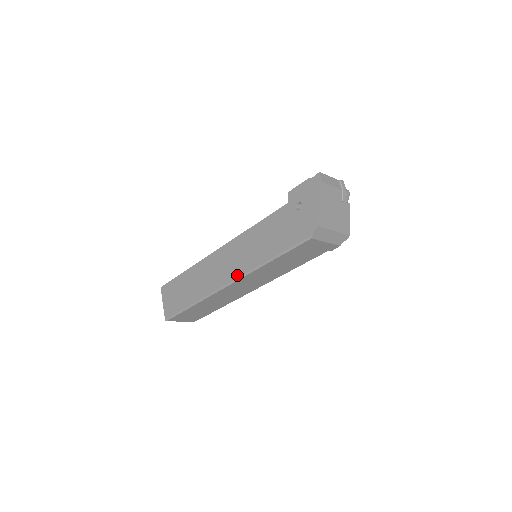
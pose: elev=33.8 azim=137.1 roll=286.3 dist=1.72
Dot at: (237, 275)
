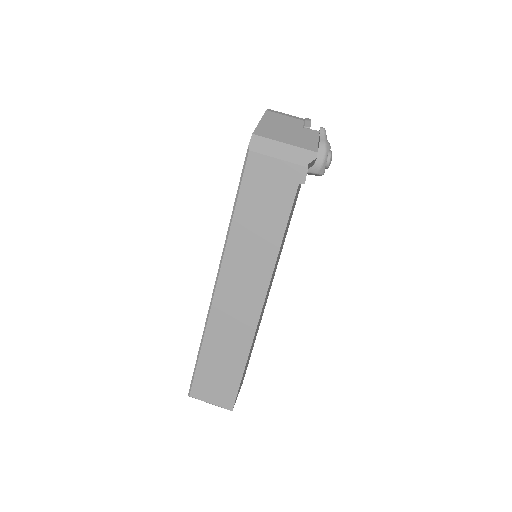
Dot at: (220, 265)
